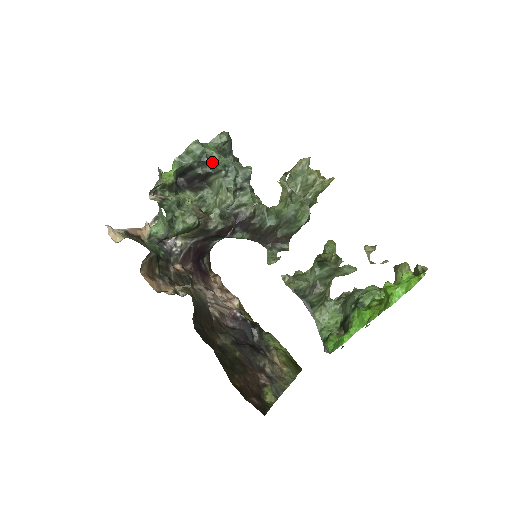
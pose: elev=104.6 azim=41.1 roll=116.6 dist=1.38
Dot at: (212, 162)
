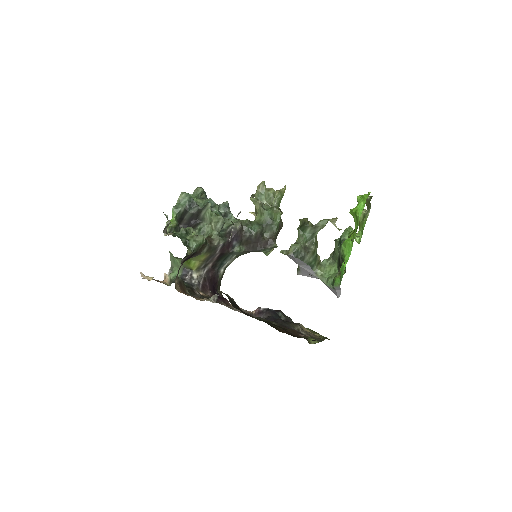
Dot at: occluded
